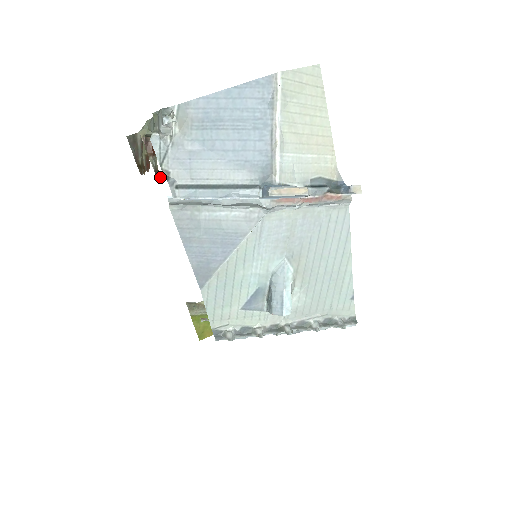
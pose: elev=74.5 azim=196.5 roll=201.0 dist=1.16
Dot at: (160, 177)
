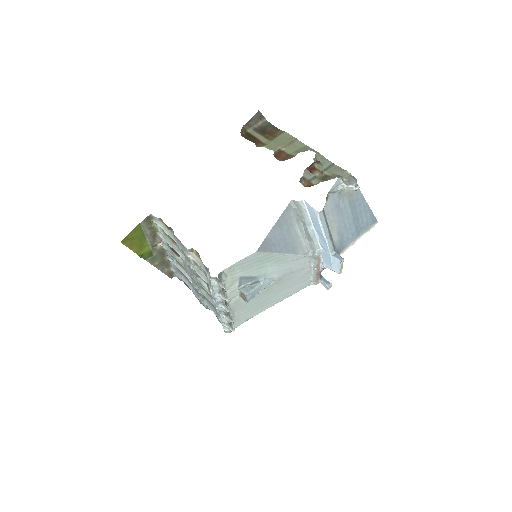
Dot at: (301, 183)
